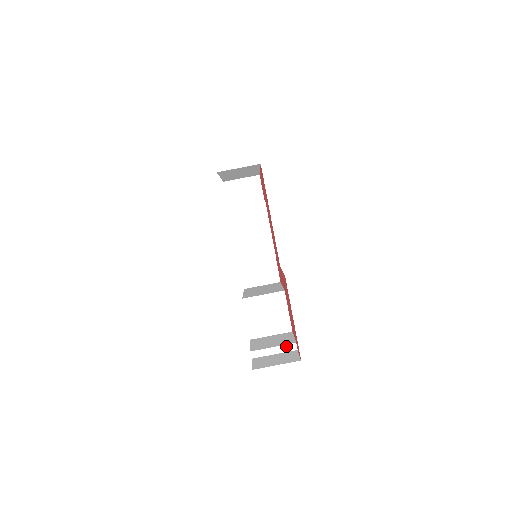
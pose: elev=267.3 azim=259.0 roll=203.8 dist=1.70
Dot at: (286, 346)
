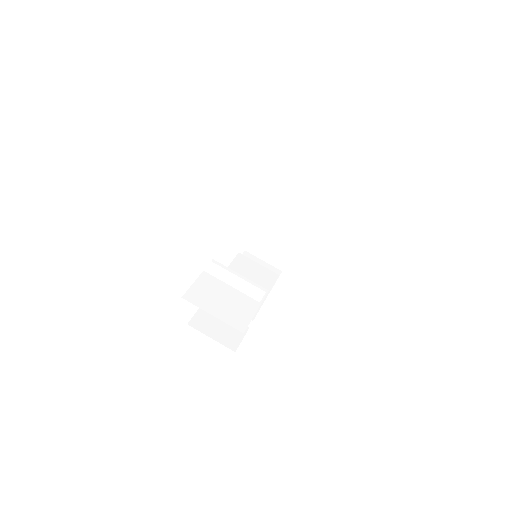
Dot at: (249, 285)
